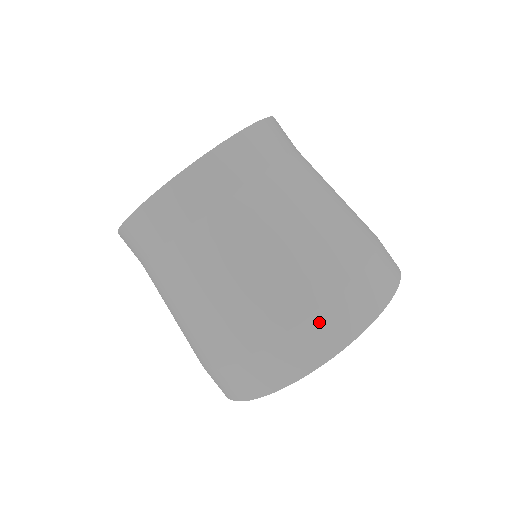
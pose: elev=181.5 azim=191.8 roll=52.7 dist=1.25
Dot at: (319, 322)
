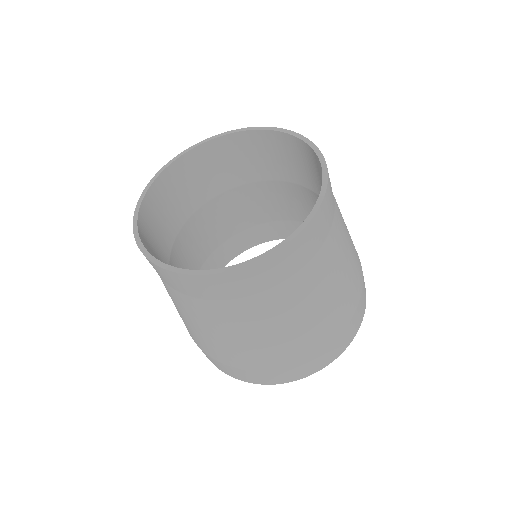
Dot at: (243, 372)
